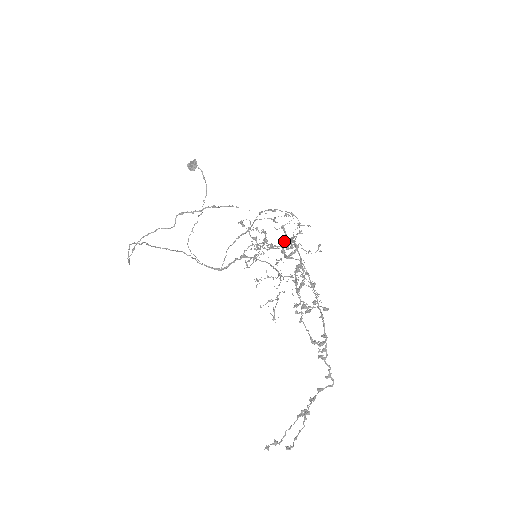
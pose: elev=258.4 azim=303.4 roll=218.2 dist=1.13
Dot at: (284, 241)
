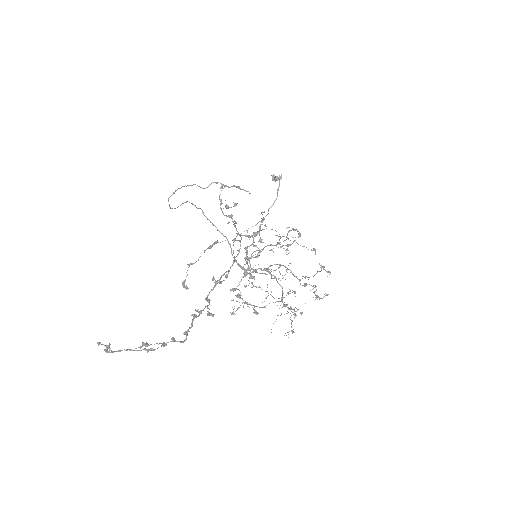
Dot at: (305, 277)
